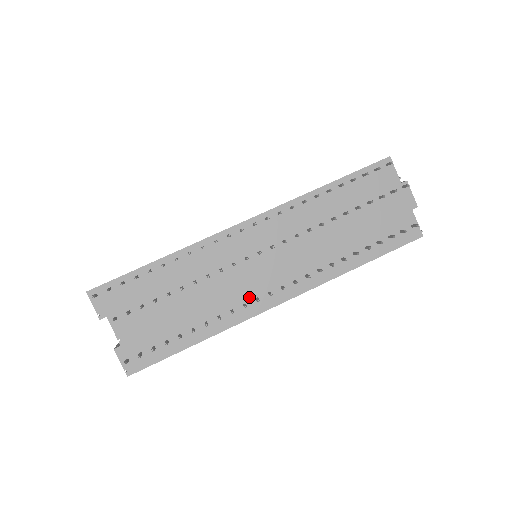
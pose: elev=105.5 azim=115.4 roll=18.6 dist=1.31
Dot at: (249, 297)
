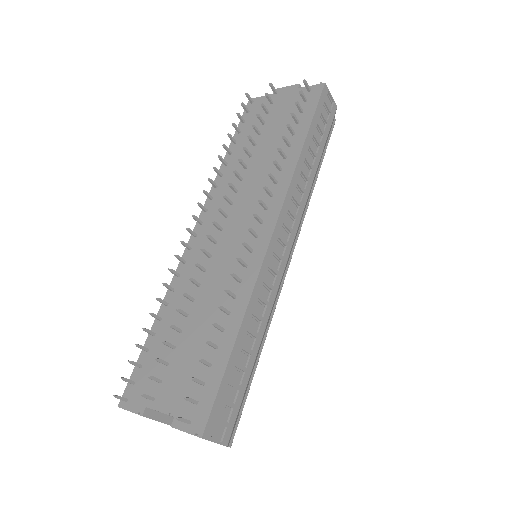
Dot at: (244, 258)
